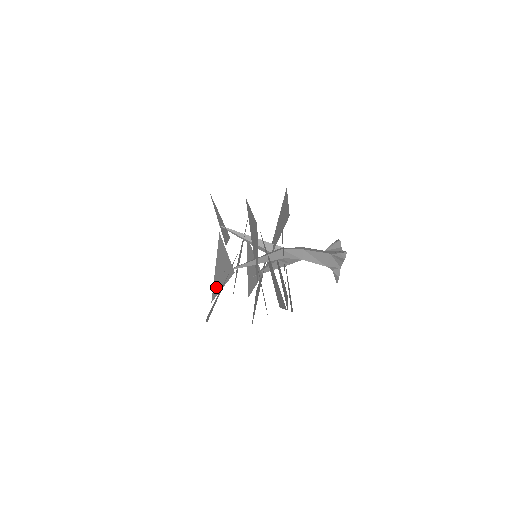
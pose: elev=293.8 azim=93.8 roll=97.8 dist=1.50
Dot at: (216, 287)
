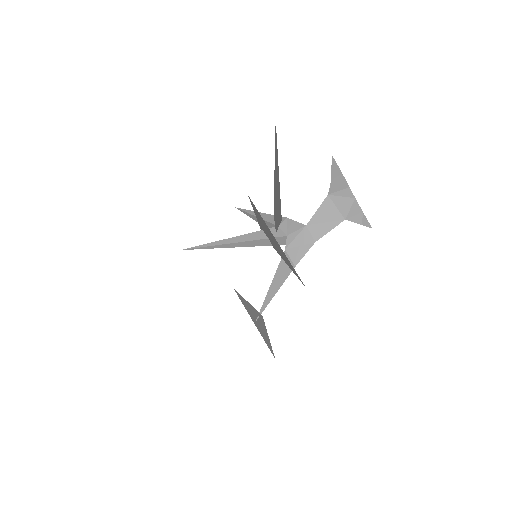
Dot at: occluded
